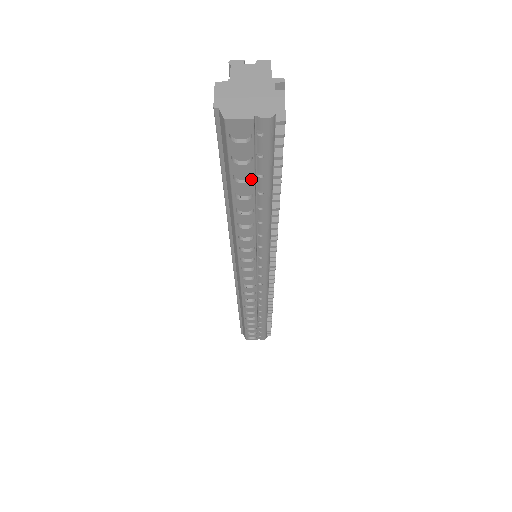
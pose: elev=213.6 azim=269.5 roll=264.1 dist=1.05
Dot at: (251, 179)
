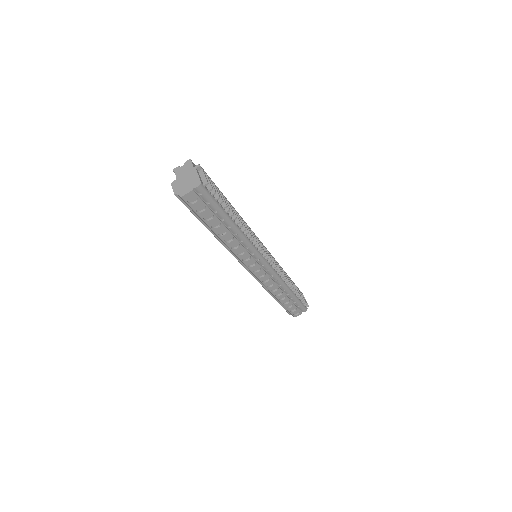
Dot at: (213, 216)
